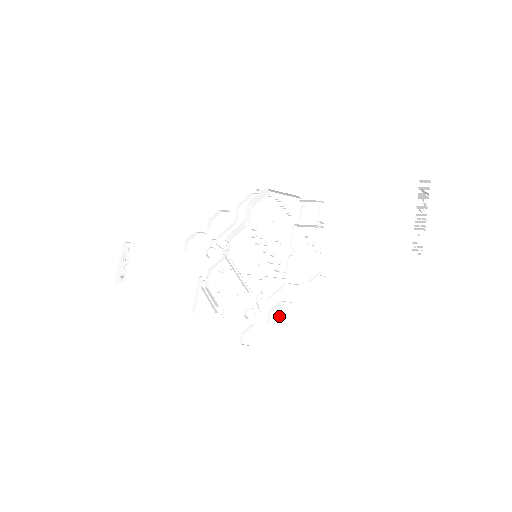
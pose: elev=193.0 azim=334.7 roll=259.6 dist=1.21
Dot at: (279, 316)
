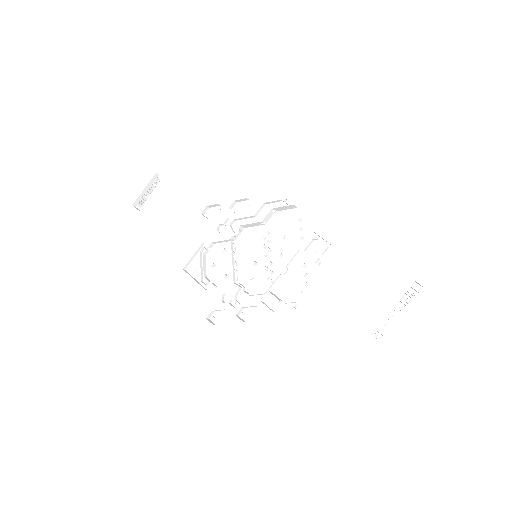
Dot at: (248, 315)
